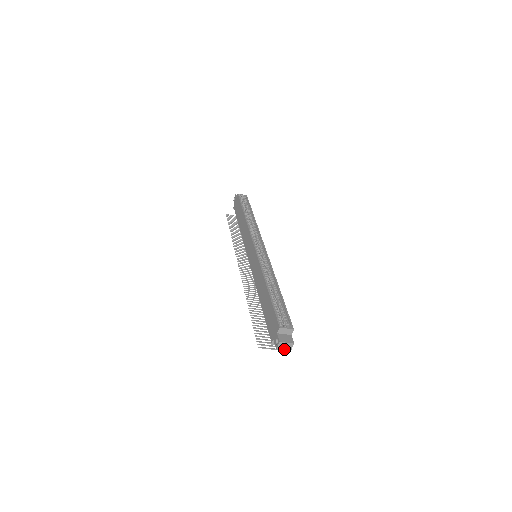
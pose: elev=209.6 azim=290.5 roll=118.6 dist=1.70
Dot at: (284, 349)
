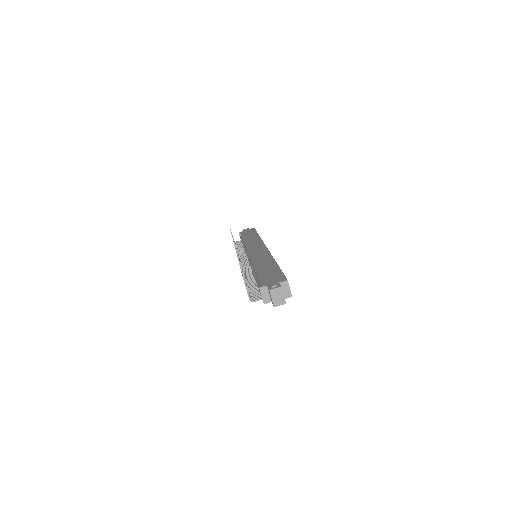
Dot at: (274, 298)
